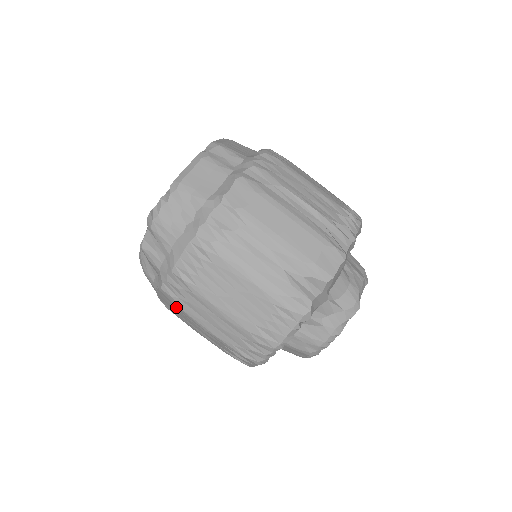
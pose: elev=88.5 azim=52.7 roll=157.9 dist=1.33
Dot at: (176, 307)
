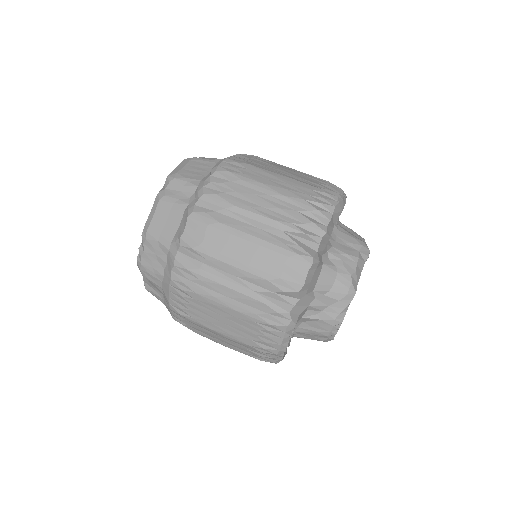
Dot at: occluded
